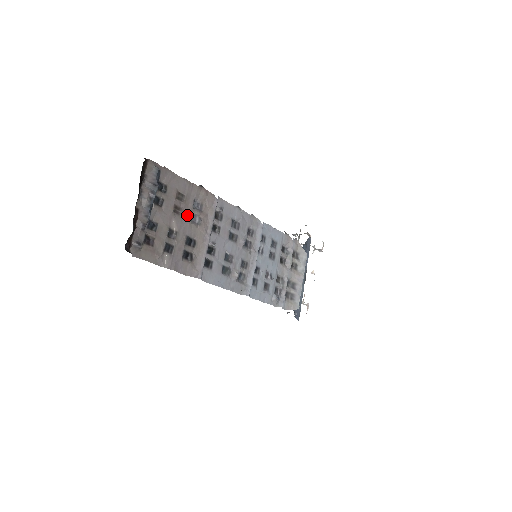
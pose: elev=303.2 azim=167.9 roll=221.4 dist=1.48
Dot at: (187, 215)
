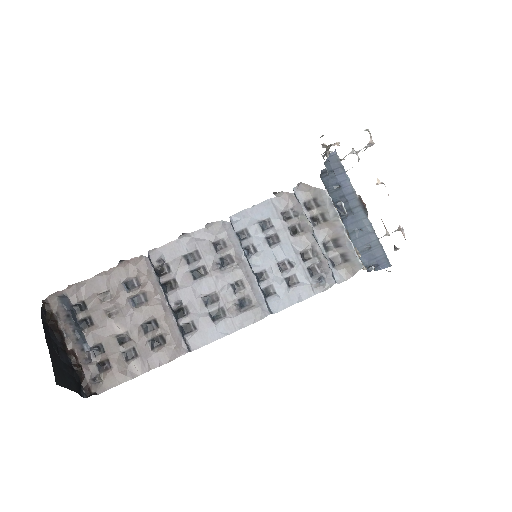
Dot at: (126, 305)
